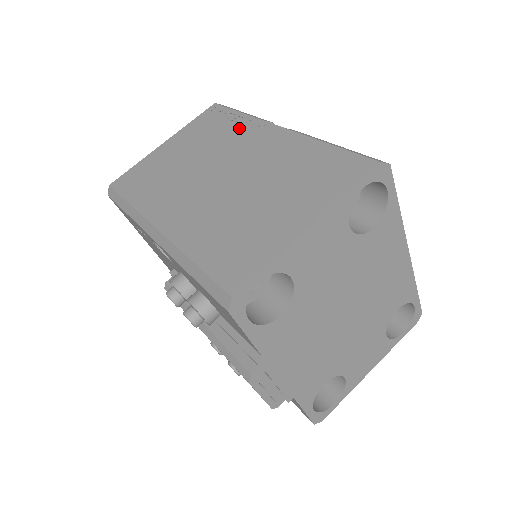
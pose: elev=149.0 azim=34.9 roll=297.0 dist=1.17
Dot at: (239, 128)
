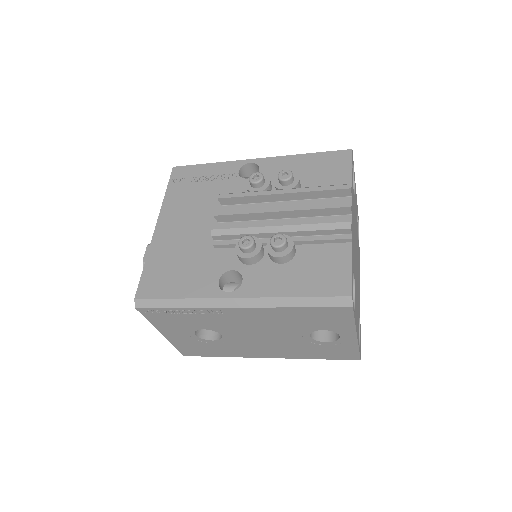
Dot at: occluded
